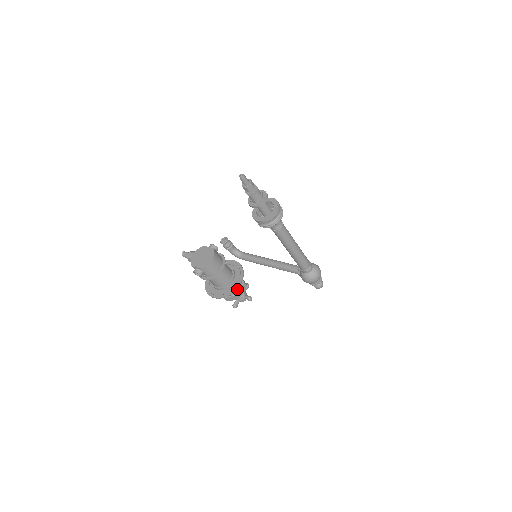
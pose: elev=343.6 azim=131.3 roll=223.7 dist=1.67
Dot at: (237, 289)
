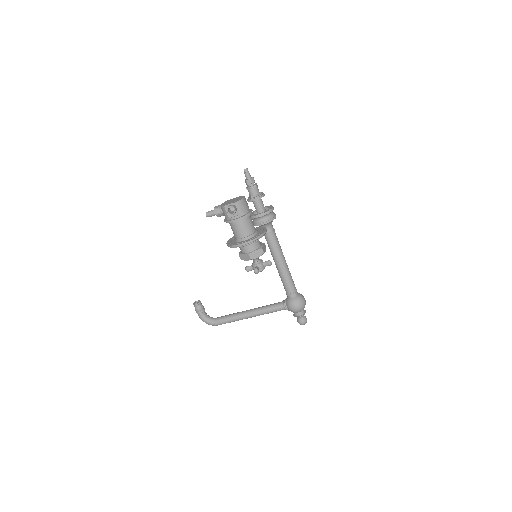
Dot at: (260, 246)
